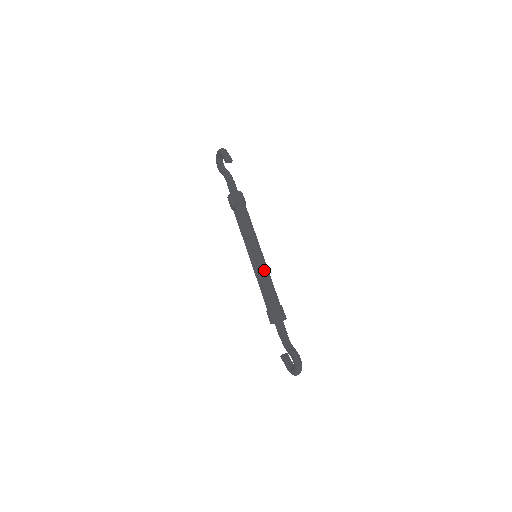
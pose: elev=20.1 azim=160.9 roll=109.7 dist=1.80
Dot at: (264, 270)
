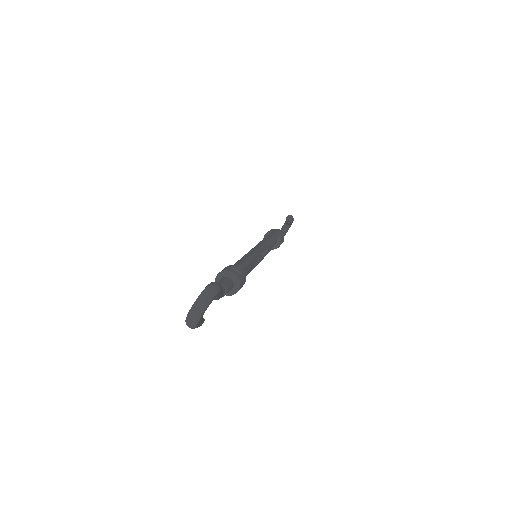
Dot at: (255, 249)
